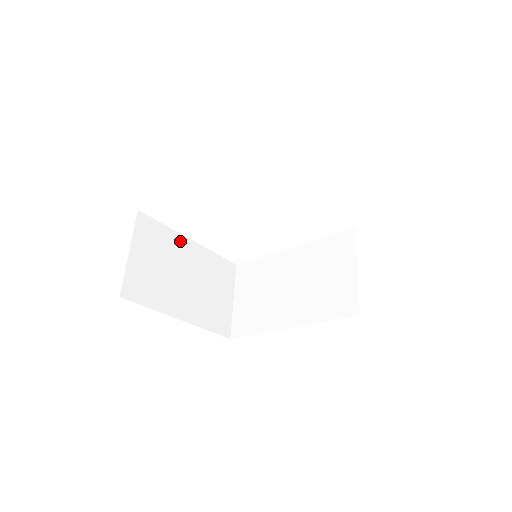
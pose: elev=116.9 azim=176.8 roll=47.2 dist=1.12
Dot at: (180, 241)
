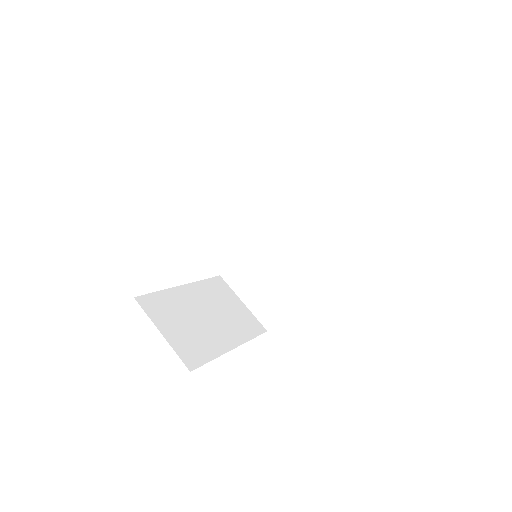
Dot at: (177, 293)
